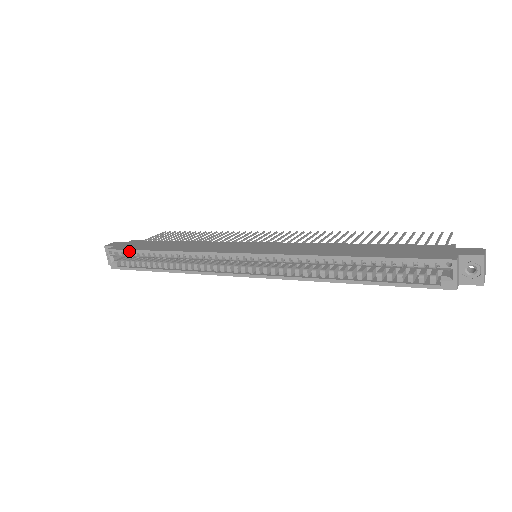
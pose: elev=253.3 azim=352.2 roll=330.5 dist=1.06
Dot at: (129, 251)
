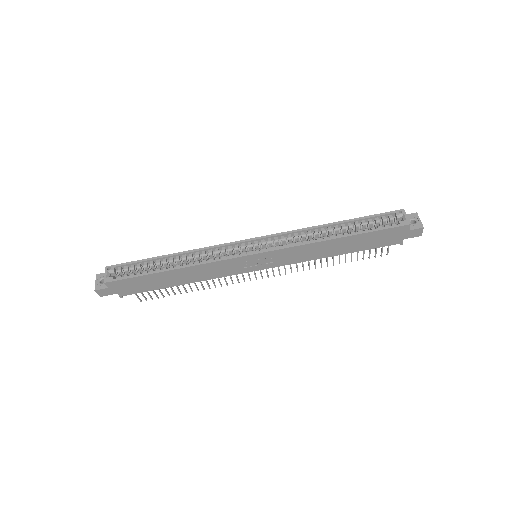
Dot at: (133, 262)
